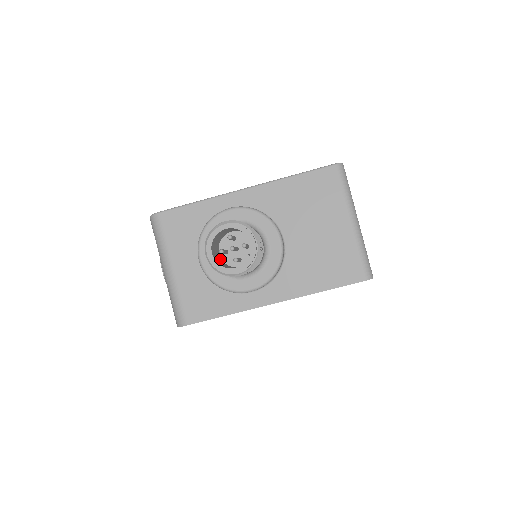
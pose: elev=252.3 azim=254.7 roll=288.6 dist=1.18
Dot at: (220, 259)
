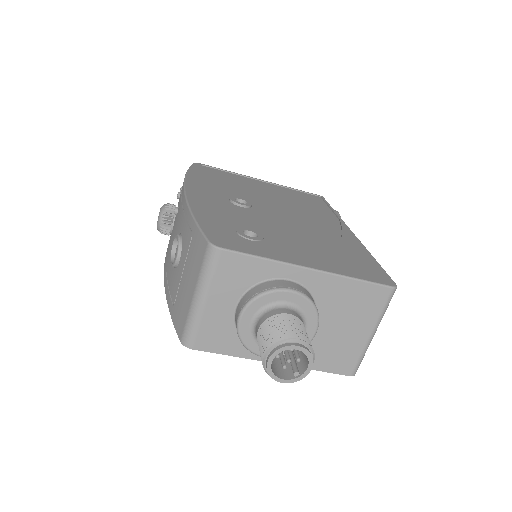
Dot at: occluded
